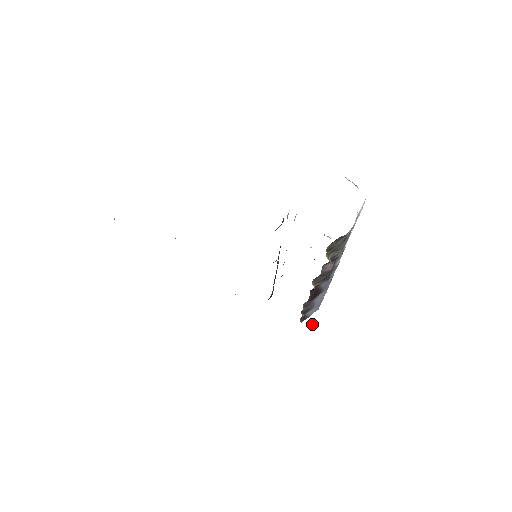
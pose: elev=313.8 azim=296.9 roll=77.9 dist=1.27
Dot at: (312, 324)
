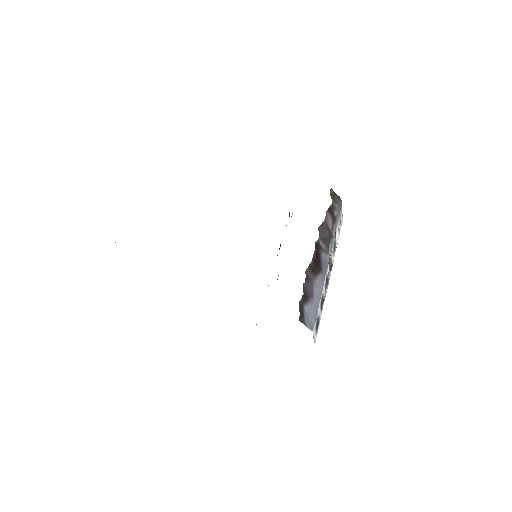
Dot at: occluded
